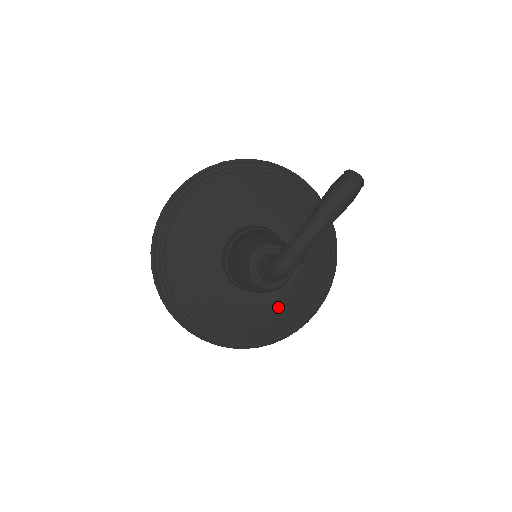
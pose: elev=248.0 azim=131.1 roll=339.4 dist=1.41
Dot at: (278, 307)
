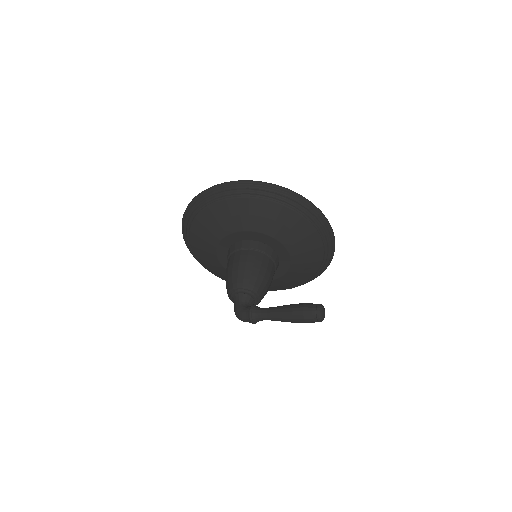
Dot at: occluded
